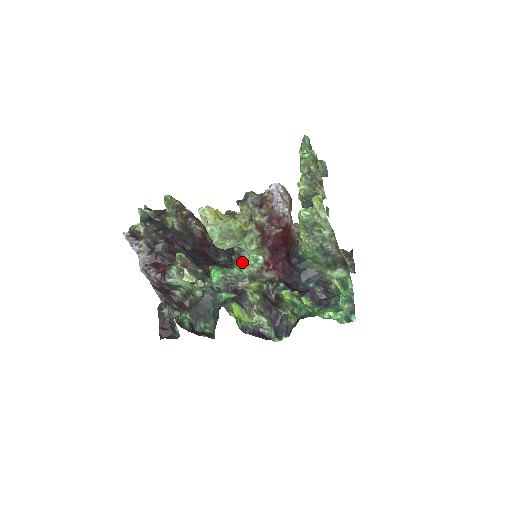
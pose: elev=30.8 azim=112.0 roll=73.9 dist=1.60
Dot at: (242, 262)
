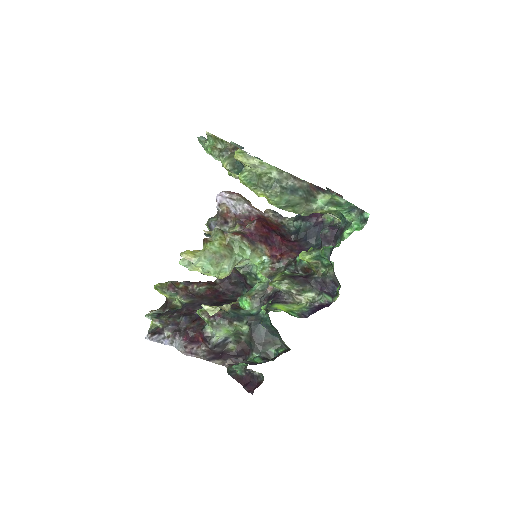
Dot at: (255, 276)
